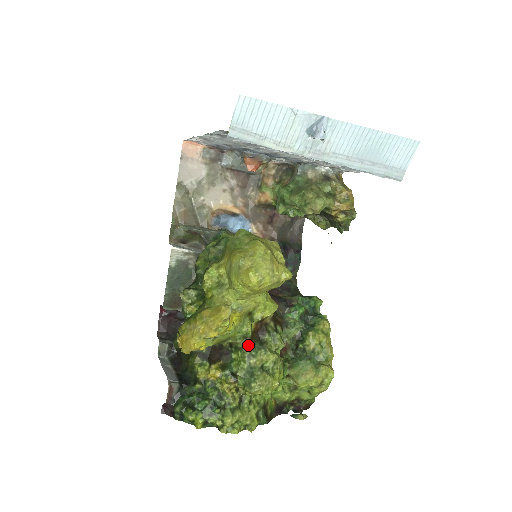
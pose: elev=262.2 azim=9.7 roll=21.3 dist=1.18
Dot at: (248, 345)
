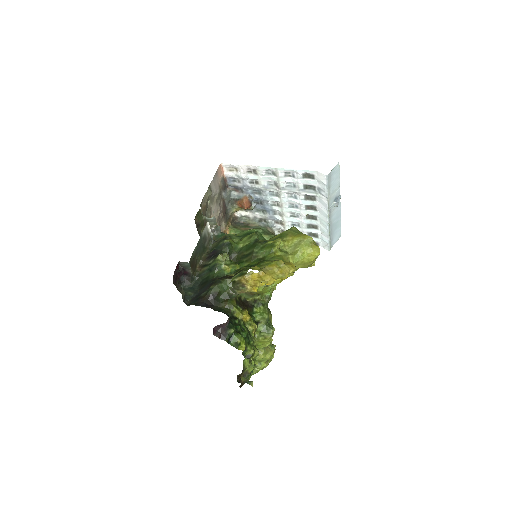
Dot at: (267, 304)
